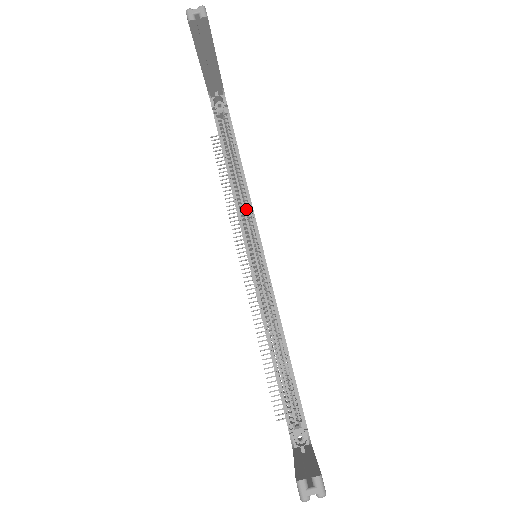
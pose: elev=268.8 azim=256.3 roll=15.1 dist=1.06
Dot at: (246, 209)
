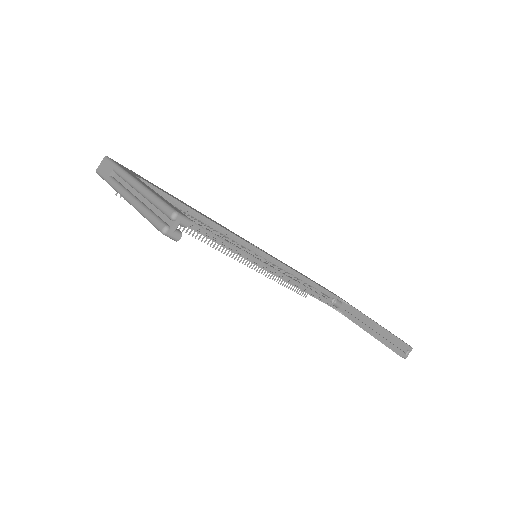
Dot at: (227, 238)
